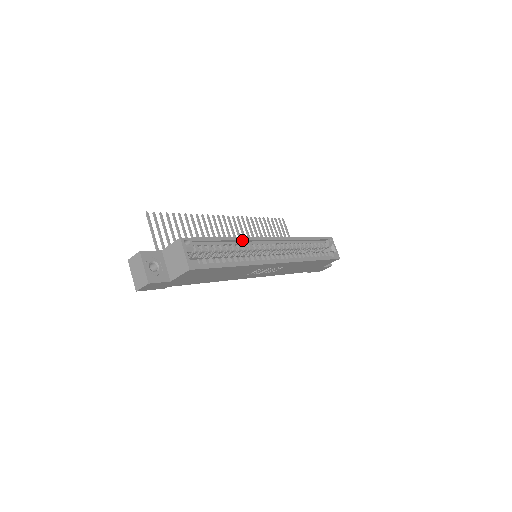
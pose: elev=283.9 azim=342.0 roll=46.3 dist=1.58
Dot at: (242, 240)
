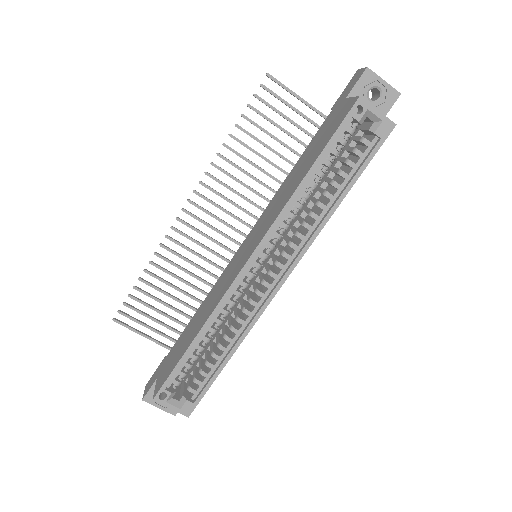
Dot at: (214, 316)
